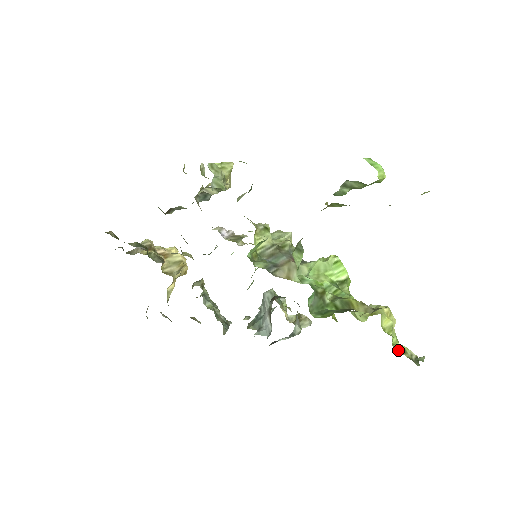
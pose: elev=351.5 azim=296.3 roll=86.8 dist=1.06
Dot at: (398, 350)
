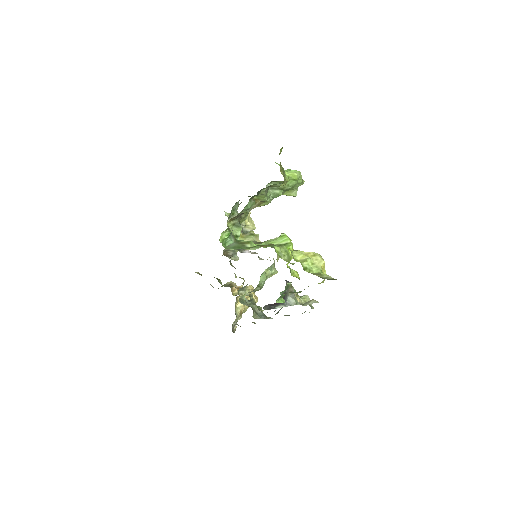
Dot at: (309, 272)
